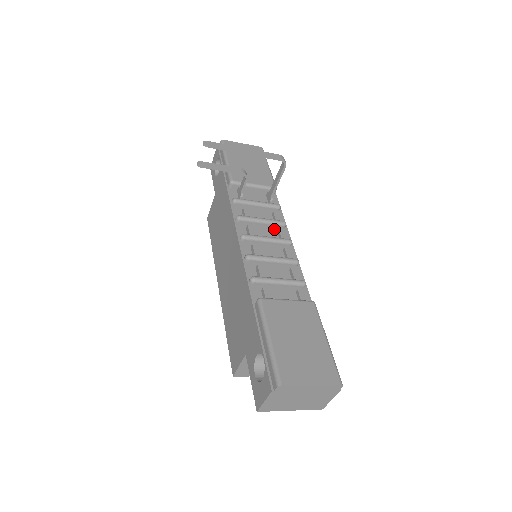
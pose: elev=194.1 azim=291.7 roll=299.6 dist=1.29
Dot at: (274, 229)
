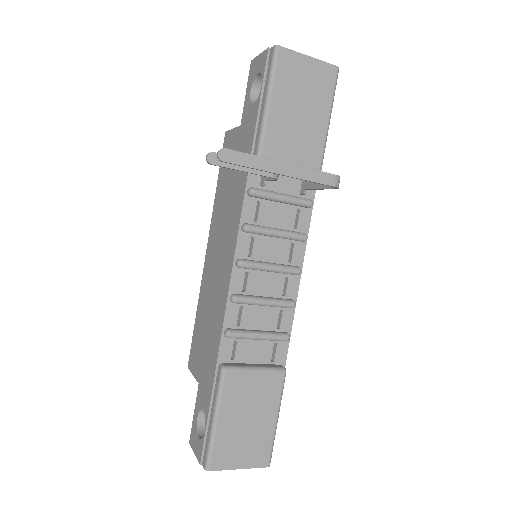
Dot at: (288, 244)
